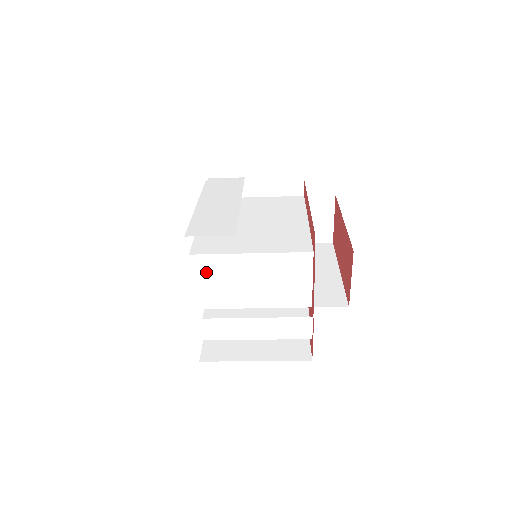
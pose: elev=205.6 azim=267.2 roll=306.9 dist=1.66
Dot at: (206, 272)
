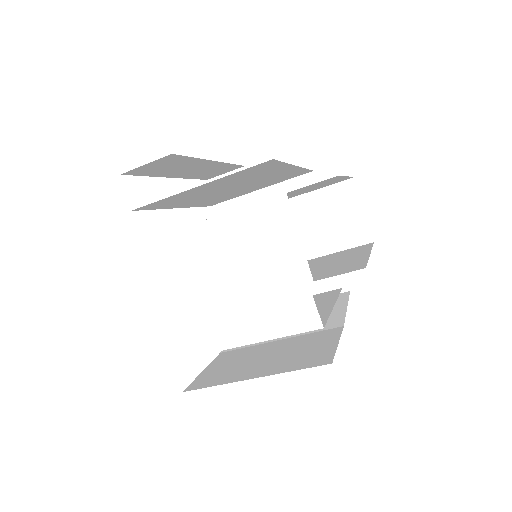
Dot at: (170, 259)
